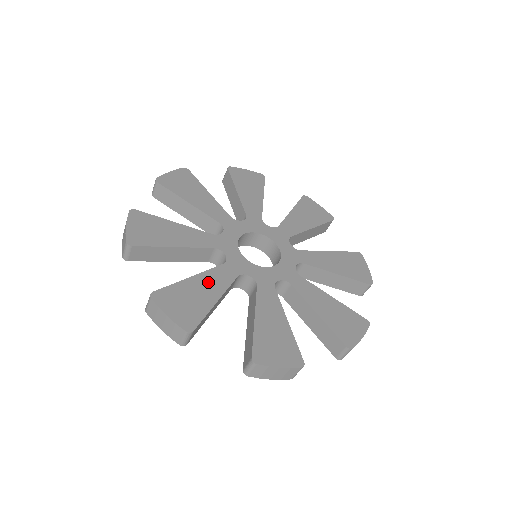
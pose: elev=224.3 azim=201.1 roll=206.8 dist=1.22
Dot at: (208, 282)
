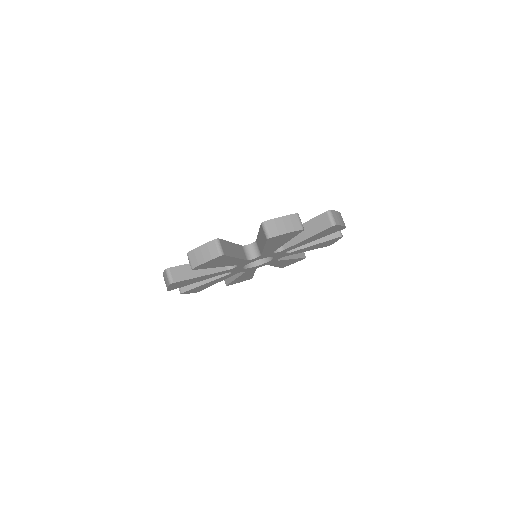
Dot at: occluded
